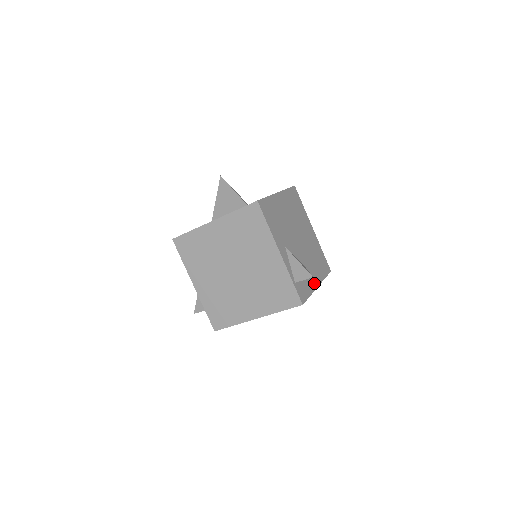
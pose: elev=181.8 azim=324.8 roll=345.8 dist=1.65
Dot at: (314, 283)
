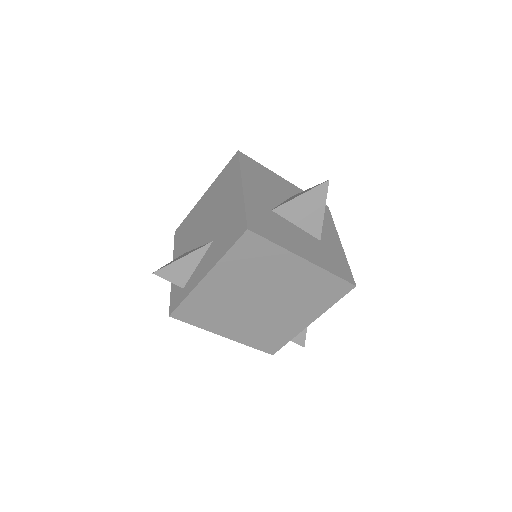
Dot at: occluded
